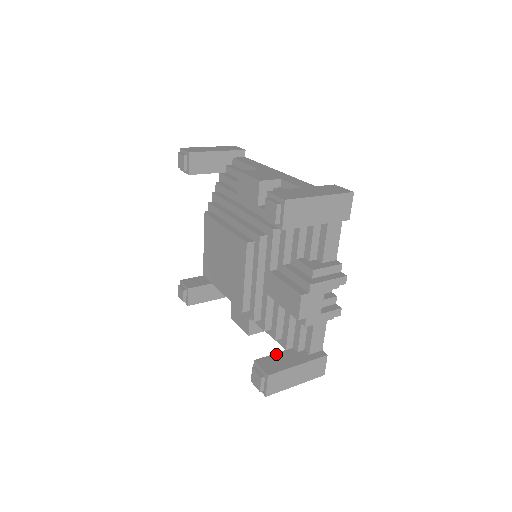
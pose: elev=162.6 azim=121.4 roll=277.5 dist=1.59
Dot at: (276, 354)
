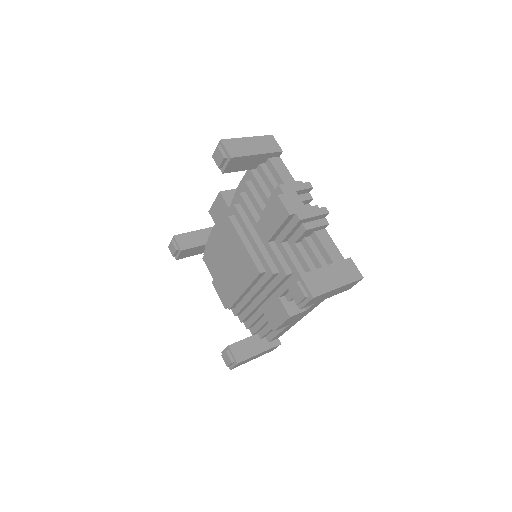
Dot at: occluded
